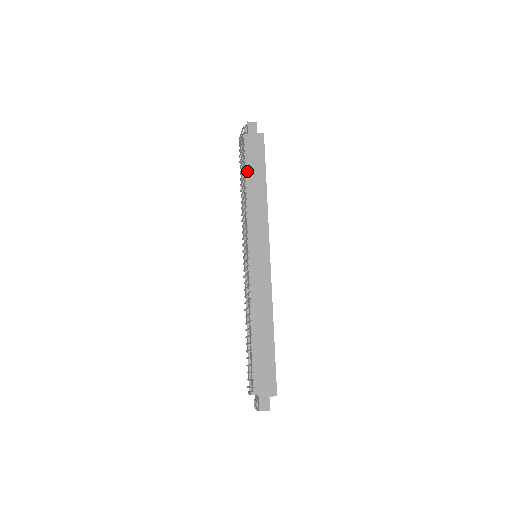
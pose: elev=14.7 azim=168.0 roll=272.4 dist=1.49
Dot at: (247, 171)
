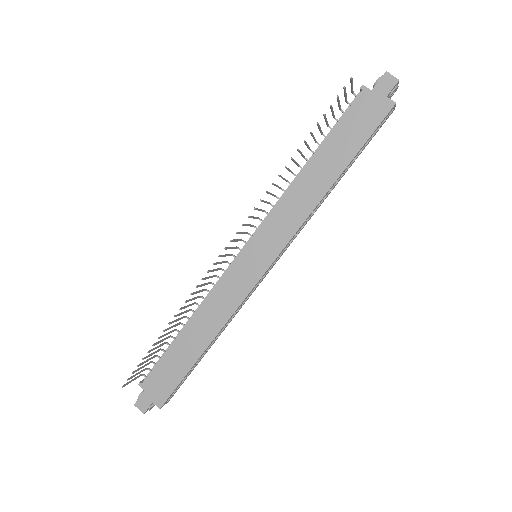
Dot at: (327, 144)
